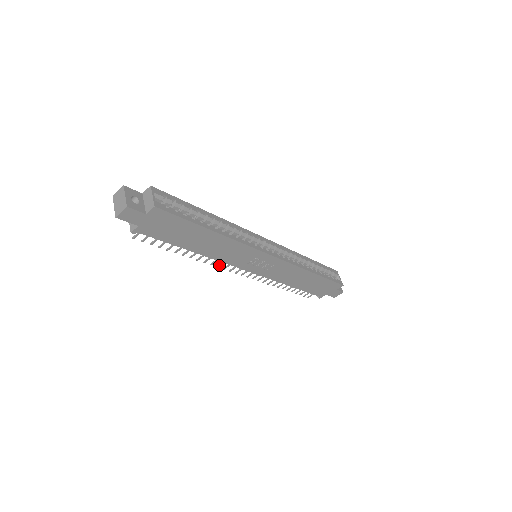
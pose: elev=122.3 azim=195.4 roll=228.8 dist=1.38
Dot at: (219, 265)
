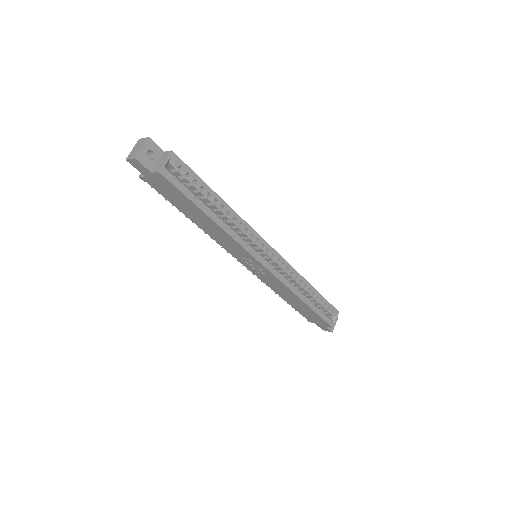
Dot at: occluded
